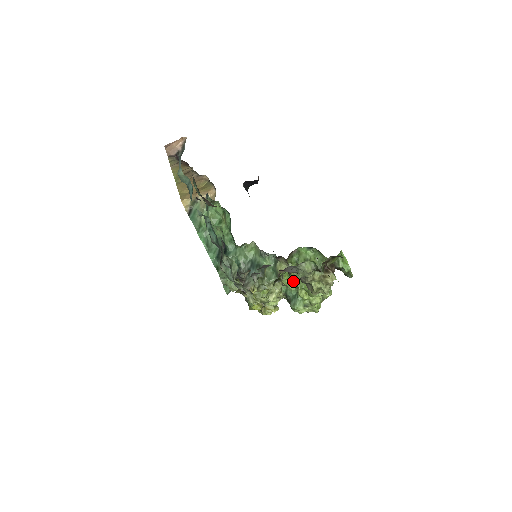
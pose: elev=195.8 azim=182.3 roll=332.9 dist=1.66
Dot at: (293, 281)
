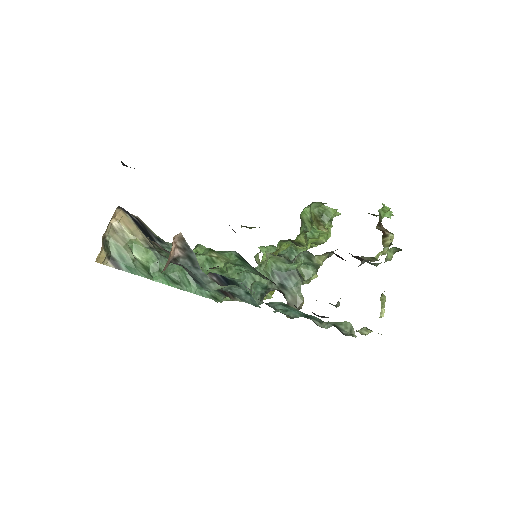
Dot at: occluded
